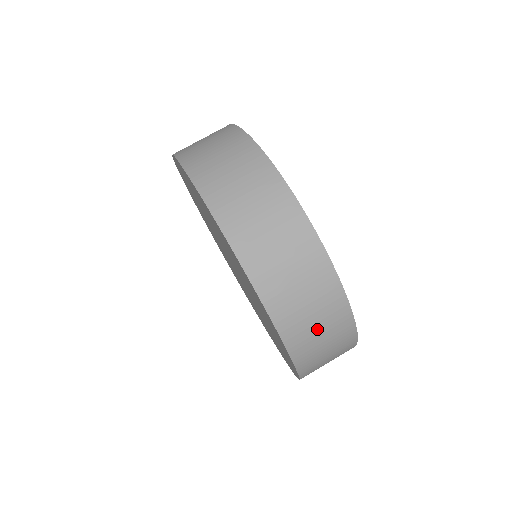
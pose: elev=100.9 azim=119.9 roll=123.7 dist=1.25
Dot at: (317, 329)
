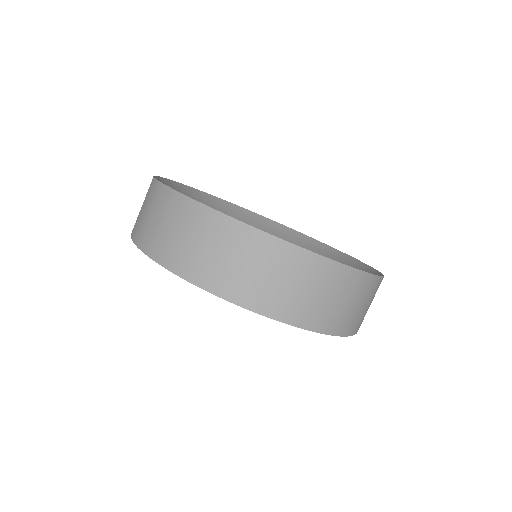
Dot at: occluded
